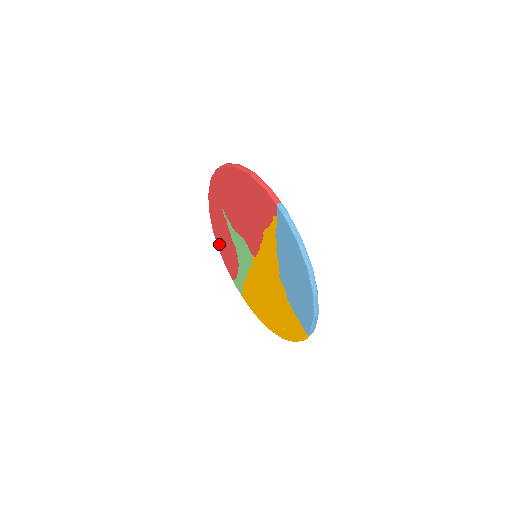
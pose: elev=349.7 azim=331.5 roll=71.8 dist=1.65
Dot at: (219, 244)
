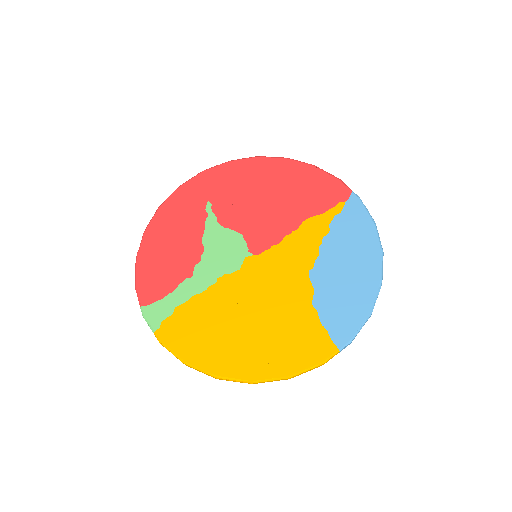
Dot at: (148, 250)
